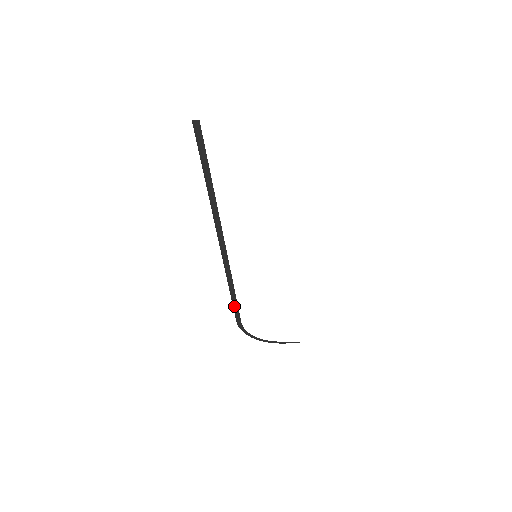
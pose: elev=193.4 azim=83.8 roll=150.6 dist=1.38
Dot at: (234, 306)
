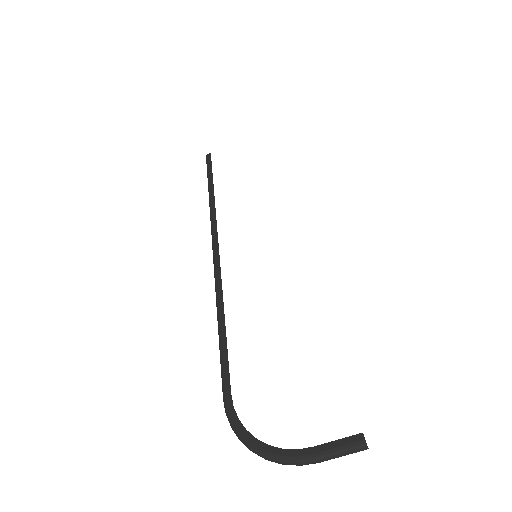
Dot at: (221, 351)
